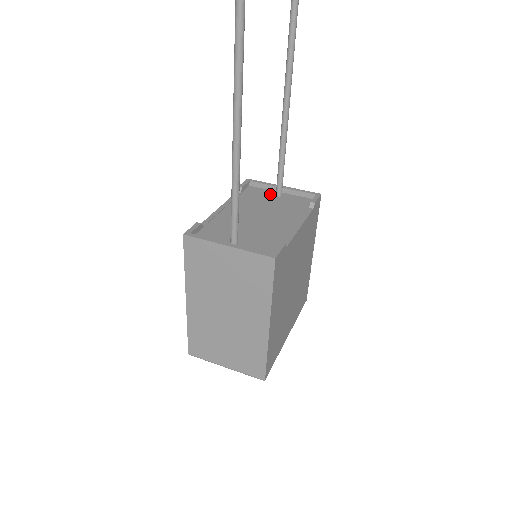
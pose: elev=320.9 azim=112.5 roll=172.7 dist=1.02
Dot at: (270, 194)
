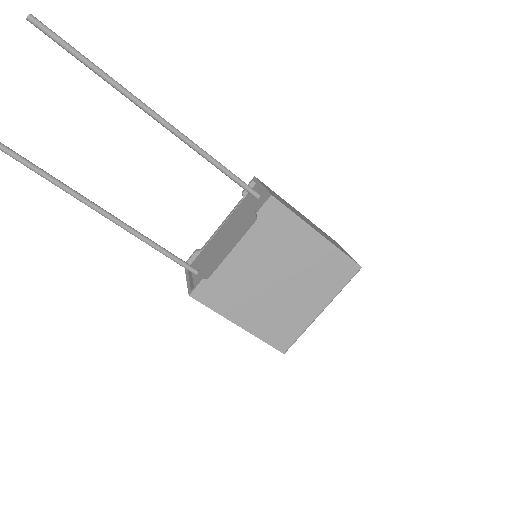
Dot at: occluded
